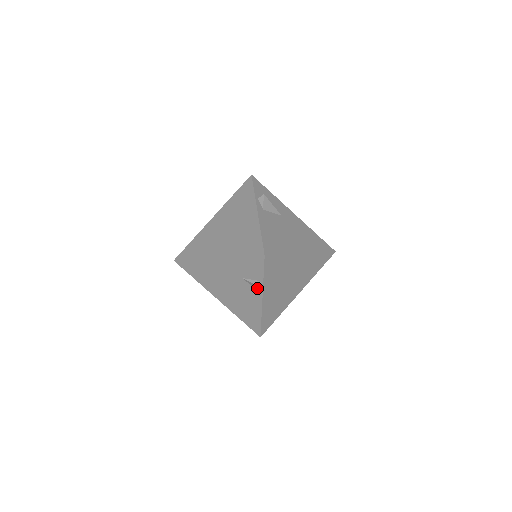
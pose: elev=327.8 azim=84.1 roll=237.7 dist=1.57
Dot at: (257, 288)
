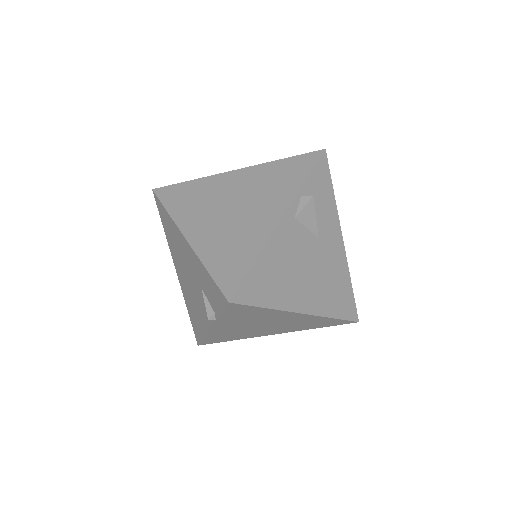
Dot at: occluded
